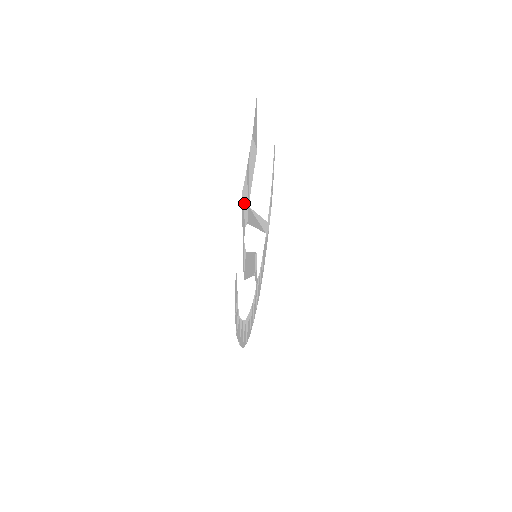
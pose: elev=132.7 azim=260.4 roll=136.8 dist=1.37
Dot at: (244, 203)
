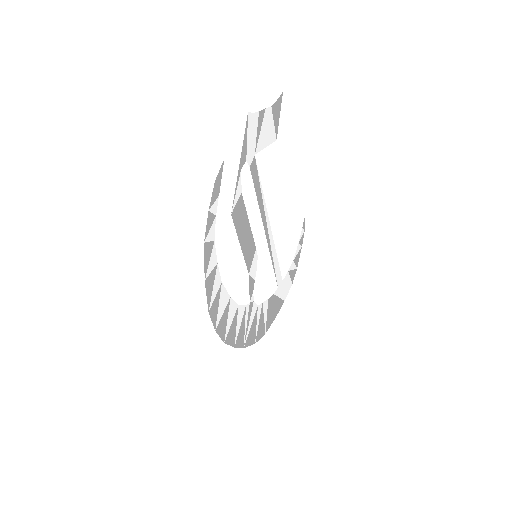
Dot at: (250, 133)
